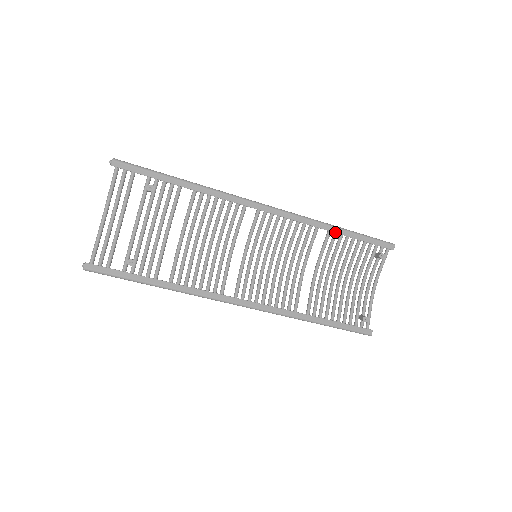
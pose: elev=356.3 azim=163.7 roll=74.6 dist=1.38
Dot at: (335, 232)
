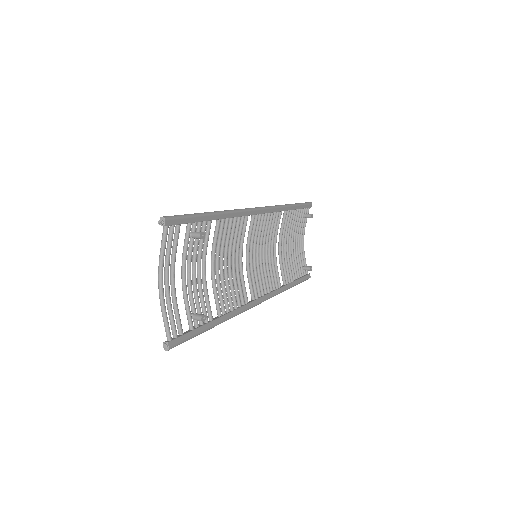
Dot at: (289, 210)
